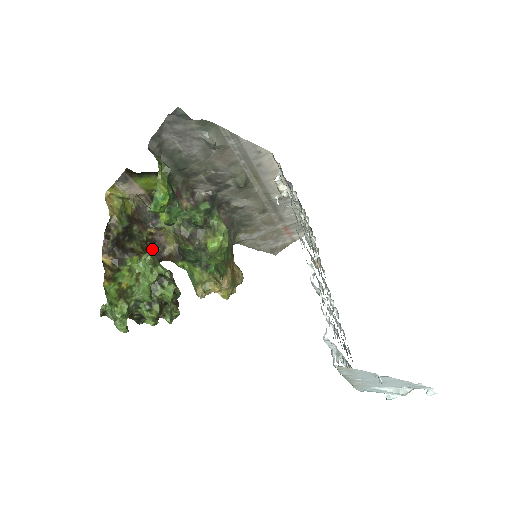
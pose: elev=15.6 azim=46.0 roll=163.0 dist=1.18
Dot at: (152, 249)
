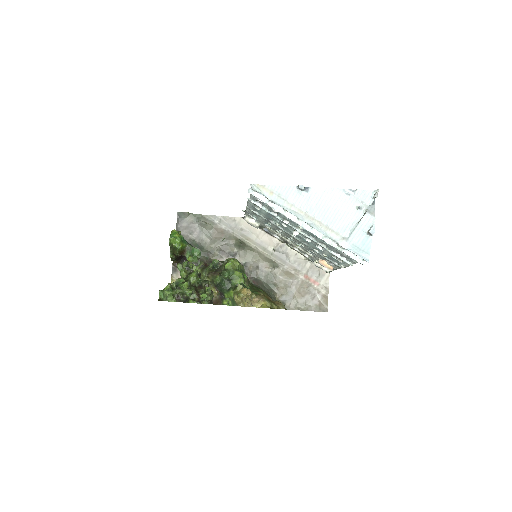
Dot at: occluded
